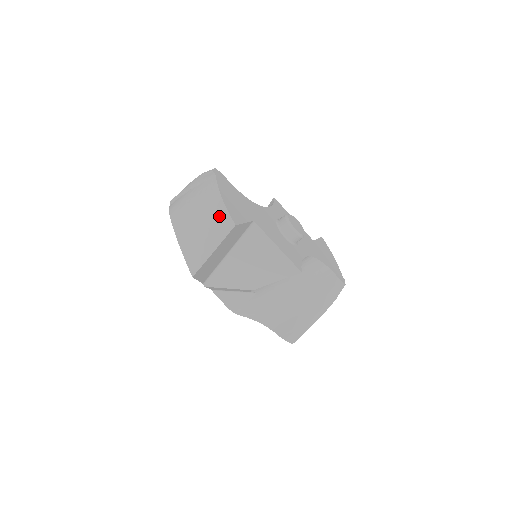
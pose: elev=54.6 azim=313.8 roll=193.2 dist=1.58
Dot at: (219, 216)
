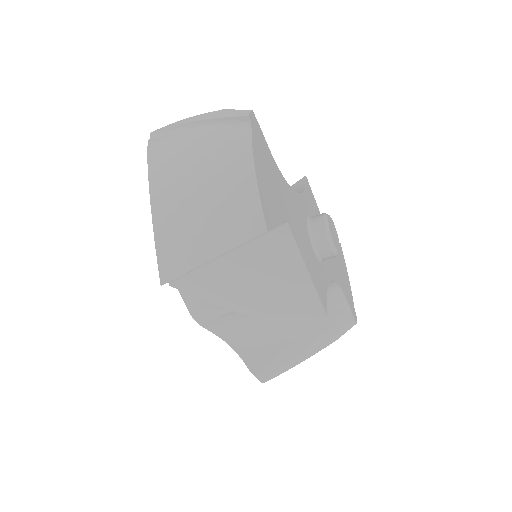
Dot at: (241, 202)
